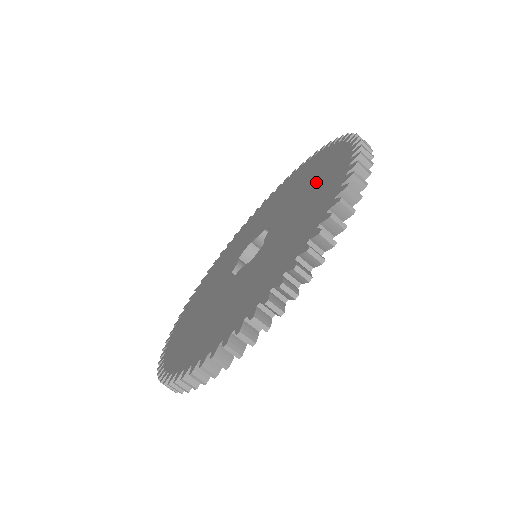
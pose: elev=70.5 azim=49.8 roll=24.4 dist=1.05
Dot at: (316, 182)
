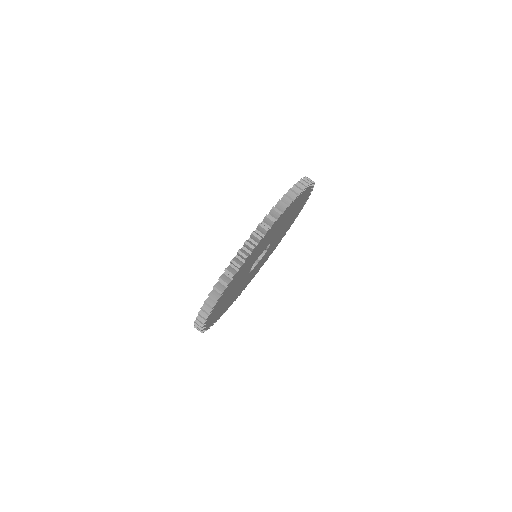
Dot at: occluded
